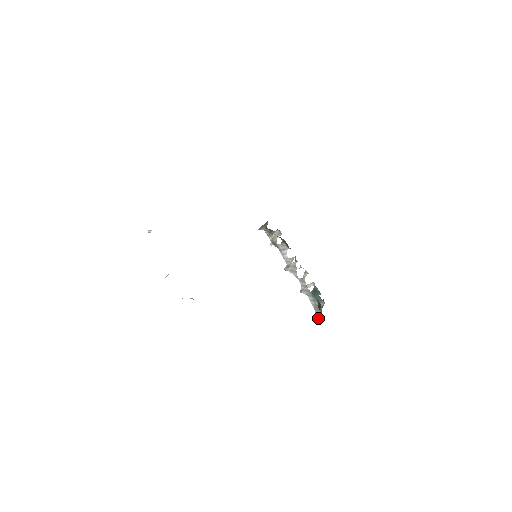
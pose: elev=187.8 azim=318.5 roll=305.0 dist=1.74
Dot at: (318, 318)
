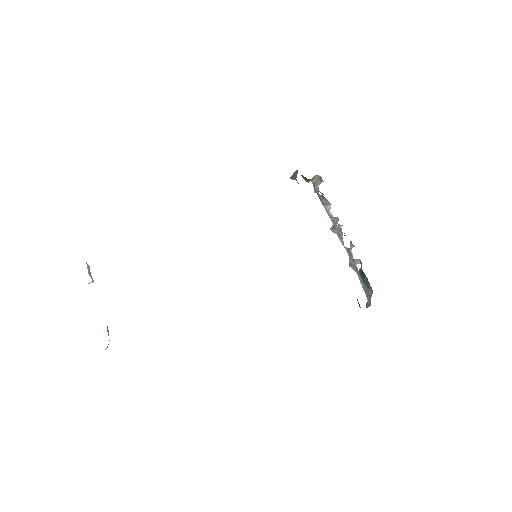
Dot at: (369, 306)
